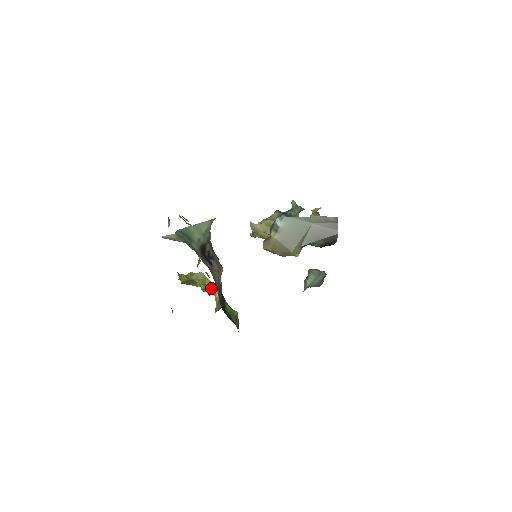
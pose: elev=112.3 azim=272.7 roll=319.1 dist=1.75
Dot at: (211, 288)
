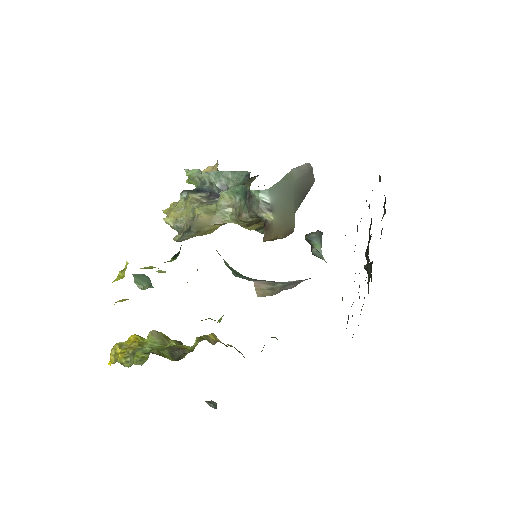
Dot at: (207, 337)
